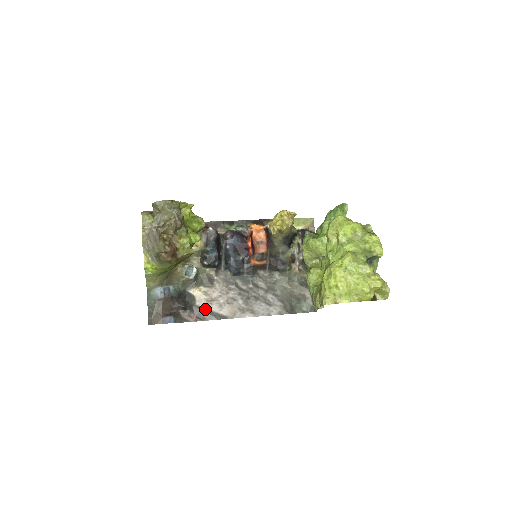
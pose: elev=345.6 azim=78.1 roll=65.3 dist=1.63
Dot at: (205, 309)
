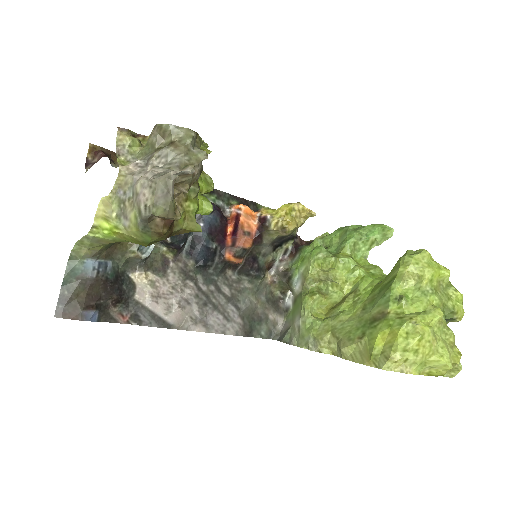
Dot at: (146, 308)
